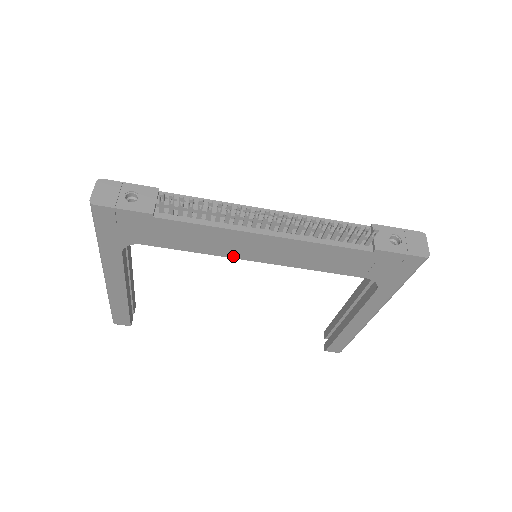
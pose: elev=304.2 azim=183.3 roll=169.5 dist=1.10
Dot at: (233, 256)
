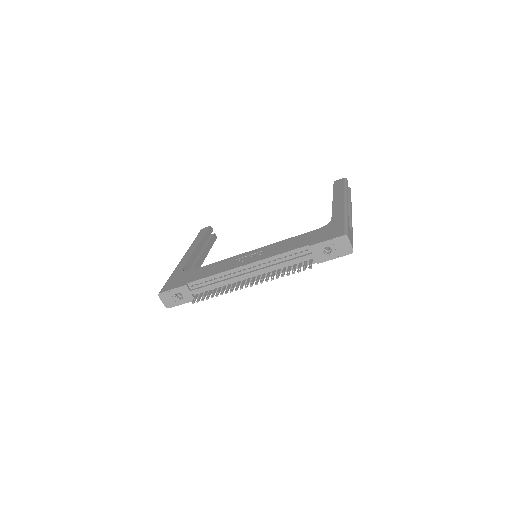
Dot at: occluded
